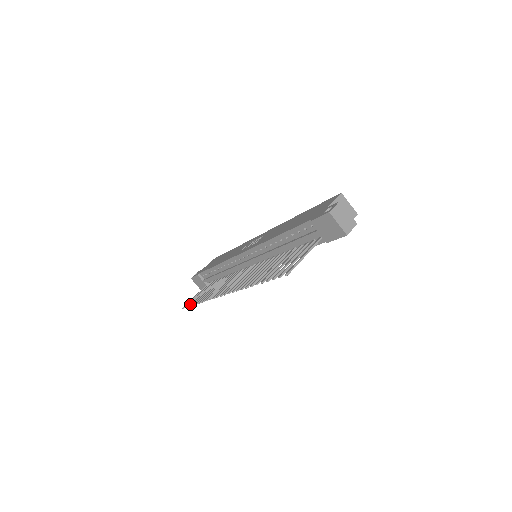
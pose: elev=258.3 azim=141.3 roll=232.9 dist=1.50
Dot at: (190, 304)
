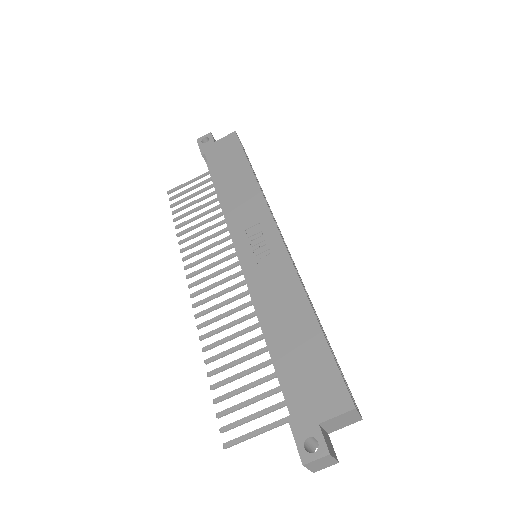
Dot at: (174, 205)
